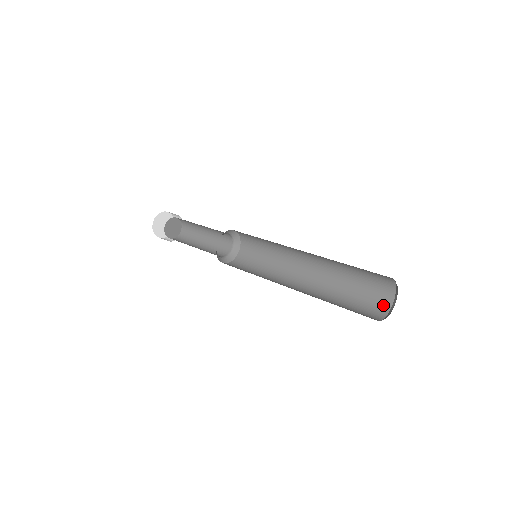
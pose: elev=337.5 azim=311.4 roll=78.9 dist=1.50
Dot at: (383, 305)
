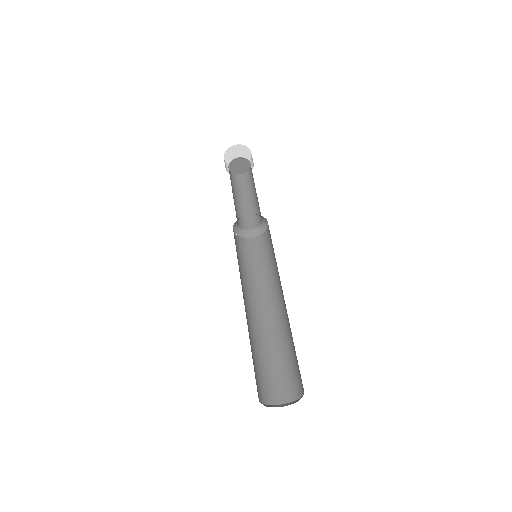
Dot at: (295, 391)
